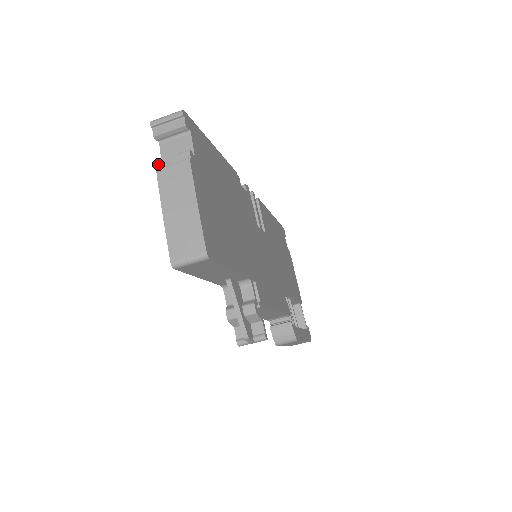
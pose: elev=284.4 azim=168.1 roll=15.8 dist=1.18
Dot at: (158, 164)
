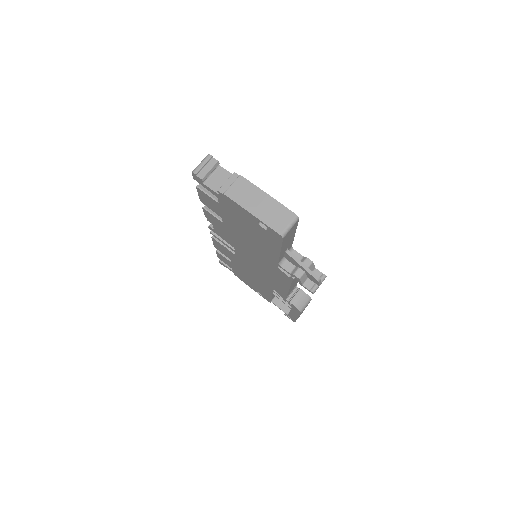
Dot at: (220, 191)
